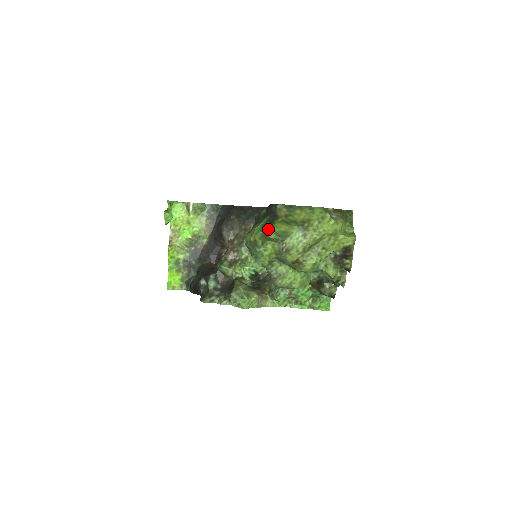
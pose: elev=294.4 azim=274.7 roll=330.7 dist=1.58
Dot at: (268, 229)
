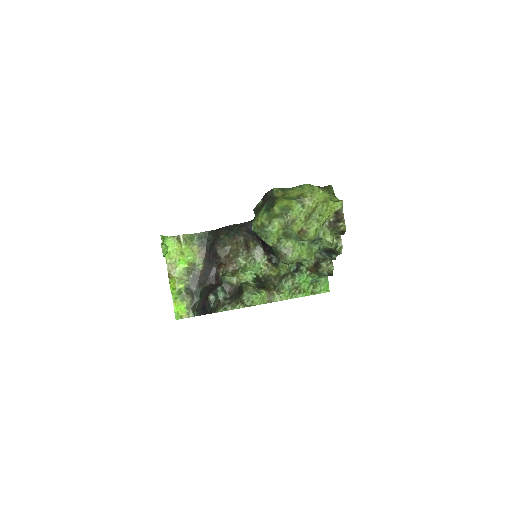
Dot at: (272, 207)
